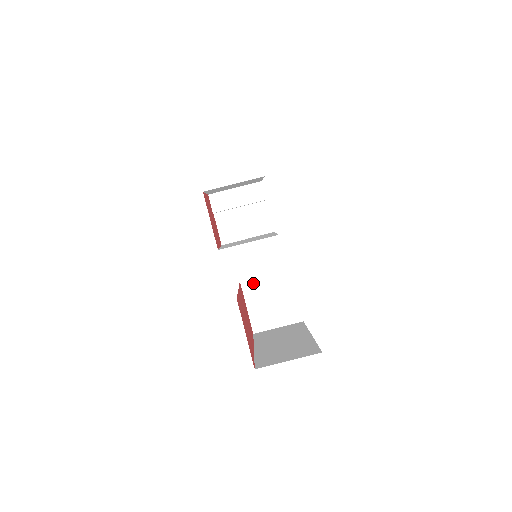
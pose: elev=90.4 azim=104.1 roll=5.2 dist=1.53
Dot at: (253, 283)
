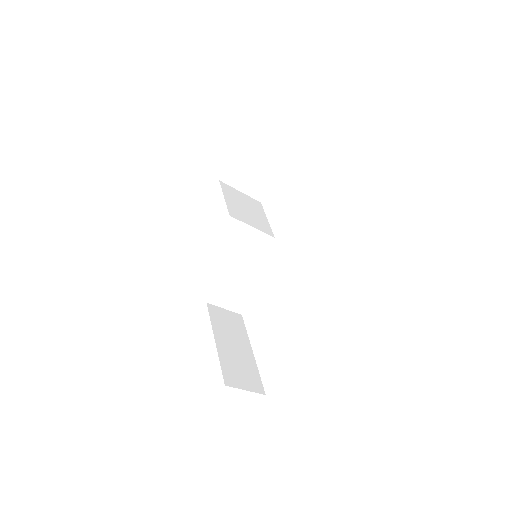
Dot at: (240, 276)
